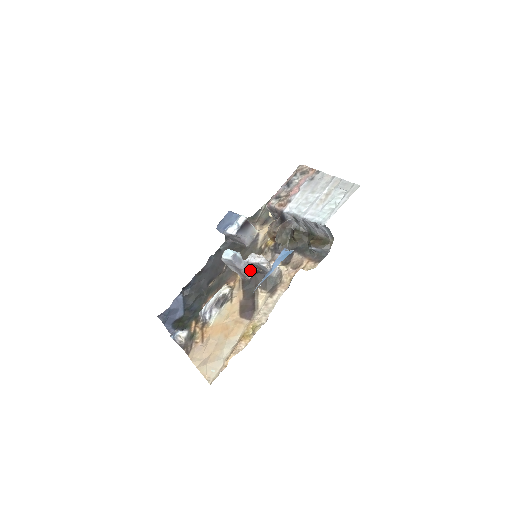
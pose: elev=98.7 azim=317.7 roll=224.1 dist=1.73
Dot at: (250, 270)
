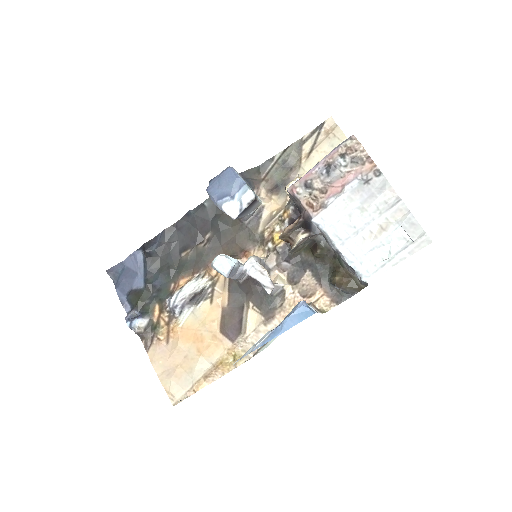
Dot at: (244, 275)
